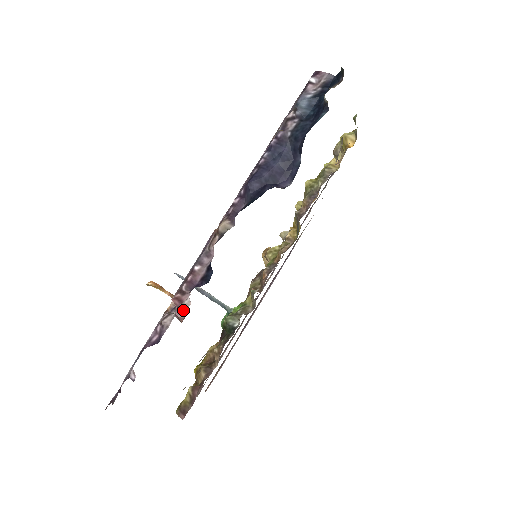
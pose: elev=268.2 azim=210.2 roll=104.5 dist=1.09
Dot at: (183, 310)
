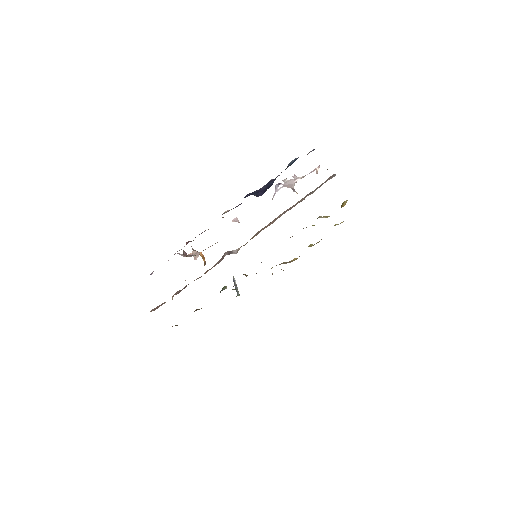
Dot at: (193, 255)
